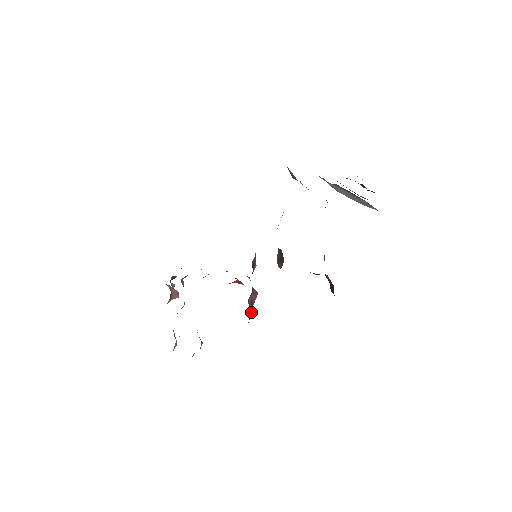
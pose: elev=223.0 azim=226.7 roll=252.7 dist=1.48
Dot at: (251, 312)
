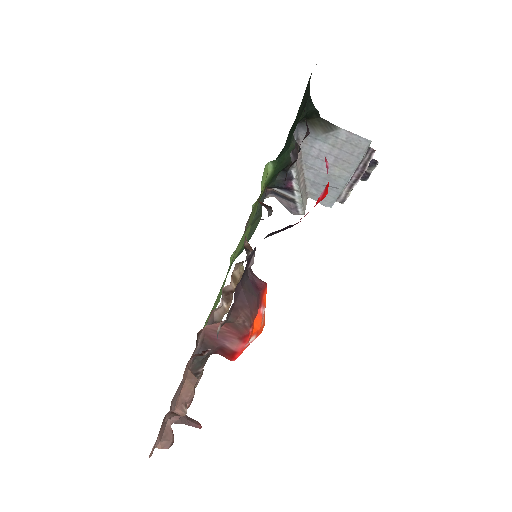
Dot at: (257, 295)
